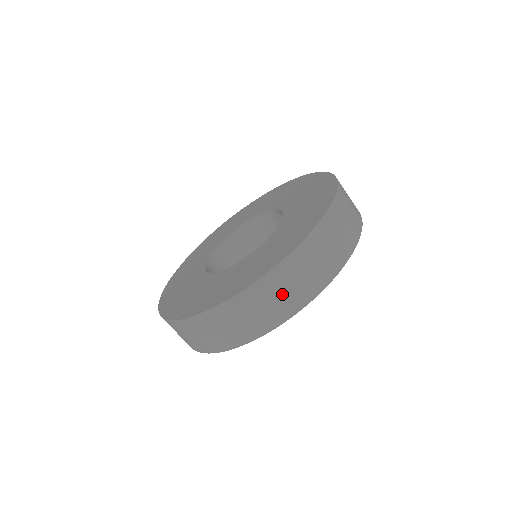
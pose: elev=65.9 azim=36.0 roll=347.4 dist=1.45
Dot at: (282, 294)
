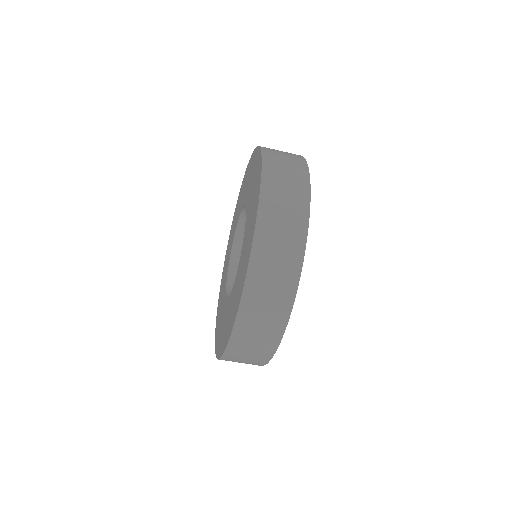
Dot at: (253, 345)
